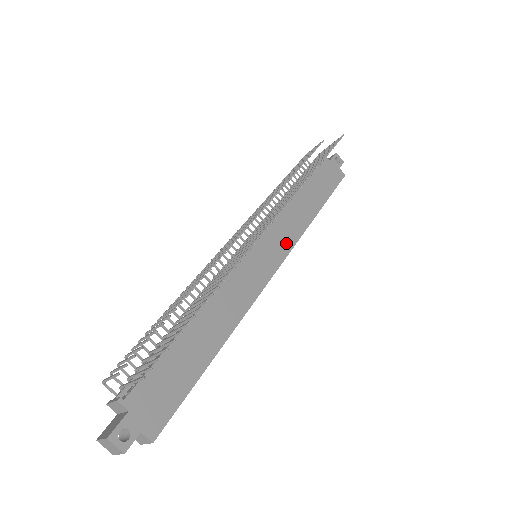
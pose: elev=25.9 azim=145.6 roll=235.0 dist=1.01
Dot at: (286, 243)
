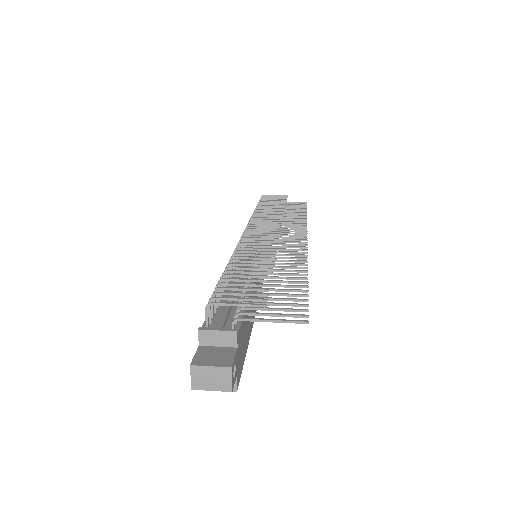
Dot at: occluded
